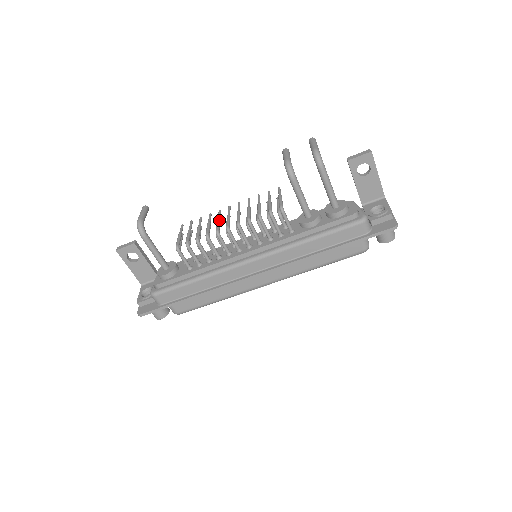
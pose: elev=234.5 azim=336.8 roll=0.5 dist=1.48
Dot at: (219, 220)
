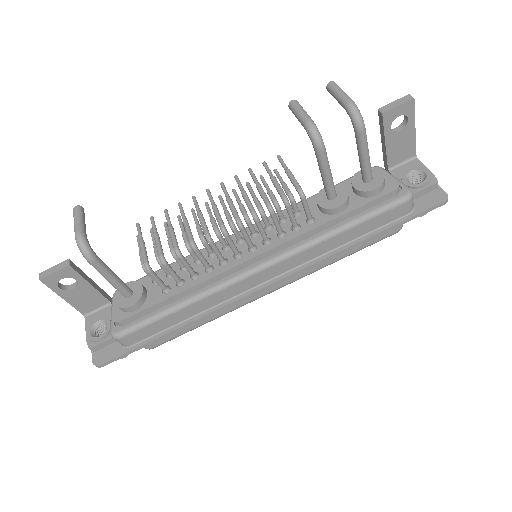
Dot at: (202, 215)
